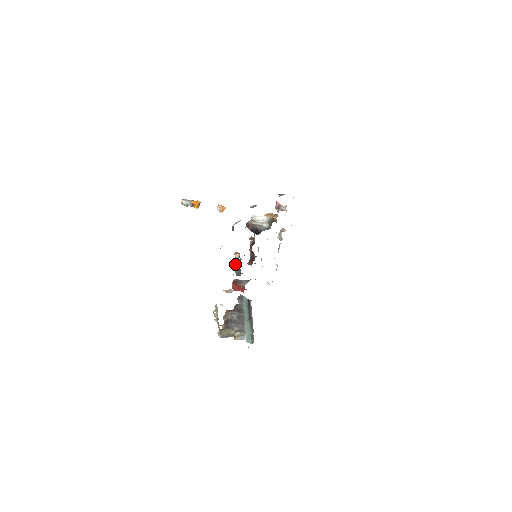
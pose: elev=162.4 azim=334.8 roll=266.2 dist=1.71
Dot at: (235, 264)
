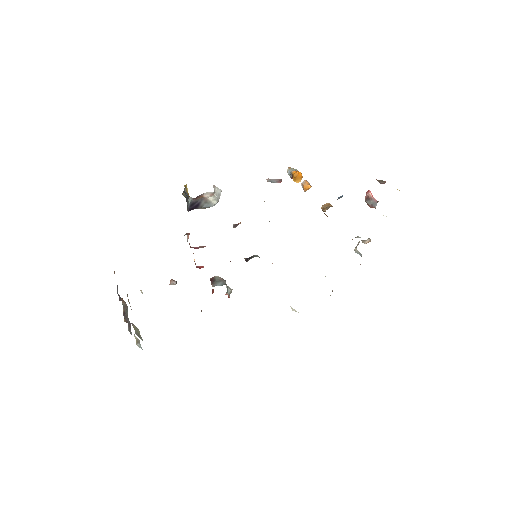
Dot at: occluded
